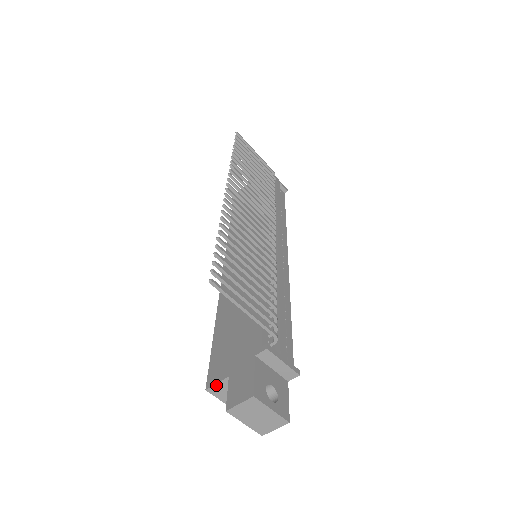
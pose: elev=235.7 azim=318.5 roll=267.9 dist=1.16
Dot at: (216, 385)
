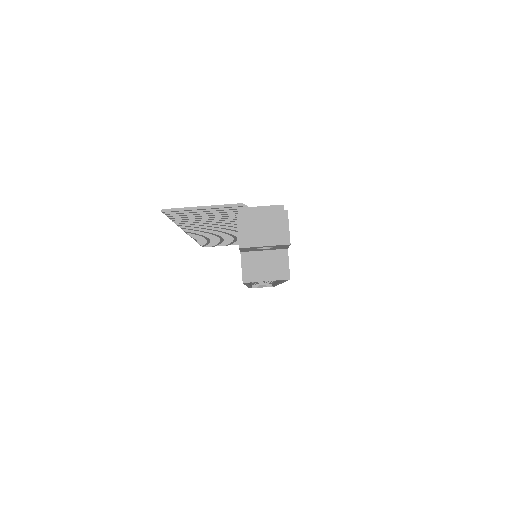
Dot at: (243, 270)
